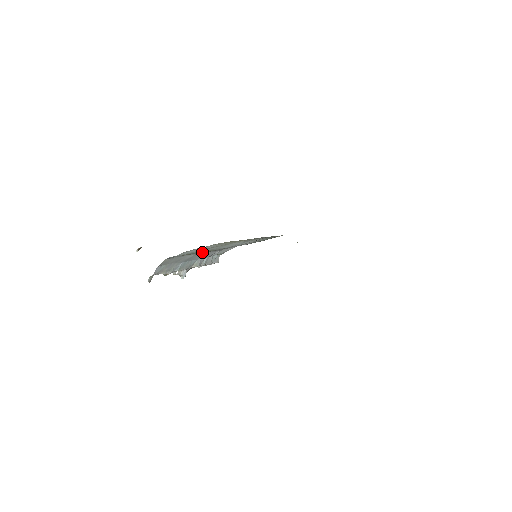
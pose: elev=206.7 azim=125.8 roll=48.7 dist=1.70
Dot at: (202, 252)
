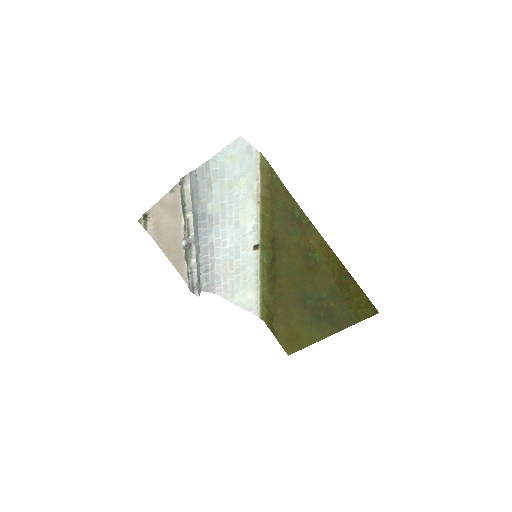
Dot at: (214, 220)
